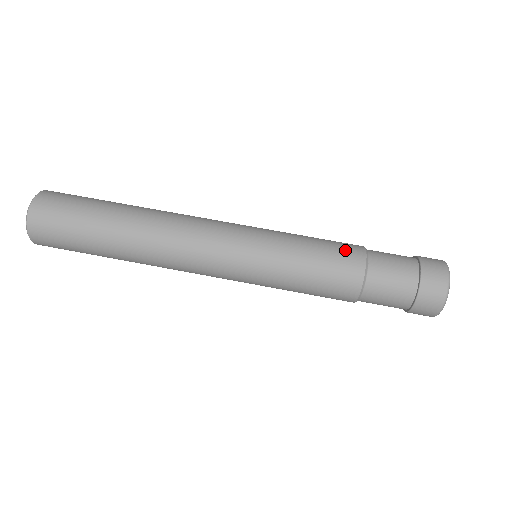
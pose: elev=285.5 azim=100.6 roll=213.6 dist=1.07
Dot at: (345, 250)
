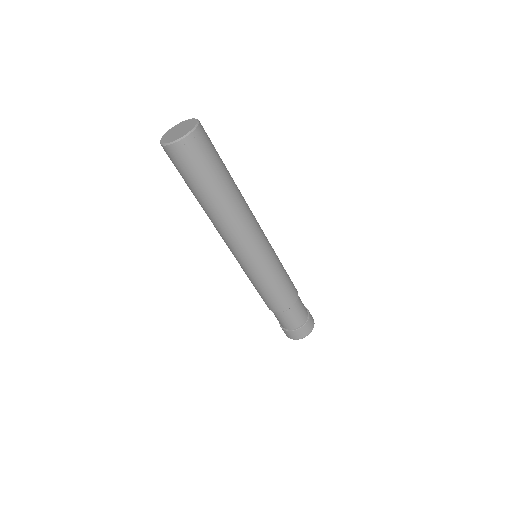
Dot at: (293, 289)
